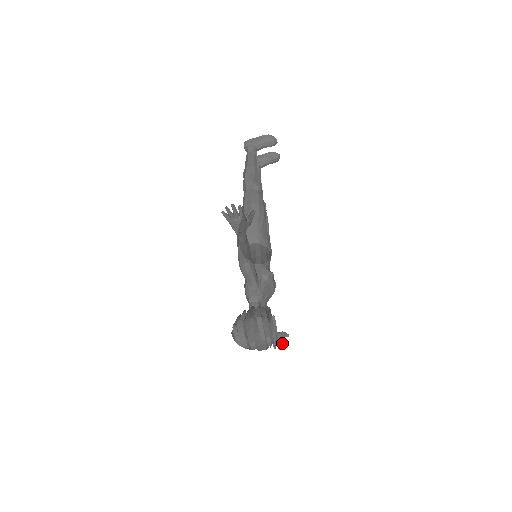
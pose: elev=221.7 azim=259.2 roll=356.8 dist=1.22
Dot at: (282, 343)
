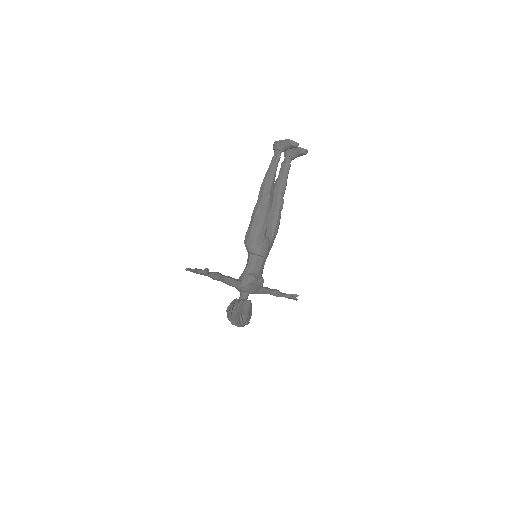
Dot at: (294, 299)
